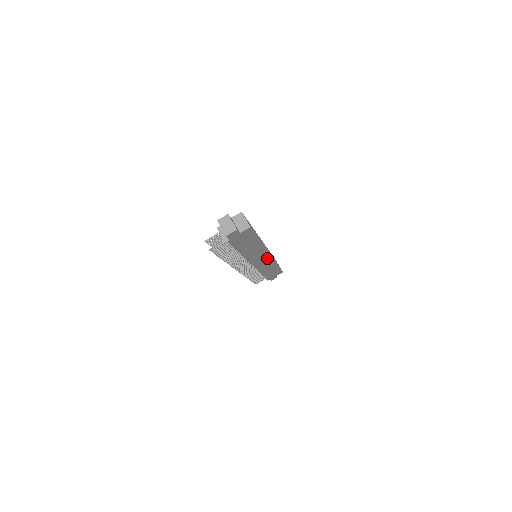
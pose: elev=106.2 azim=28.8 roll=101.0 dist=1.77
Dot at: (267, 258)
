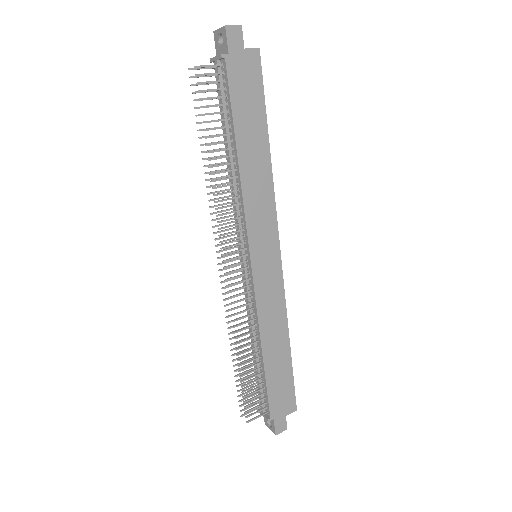
Dot at: (274, 263)
